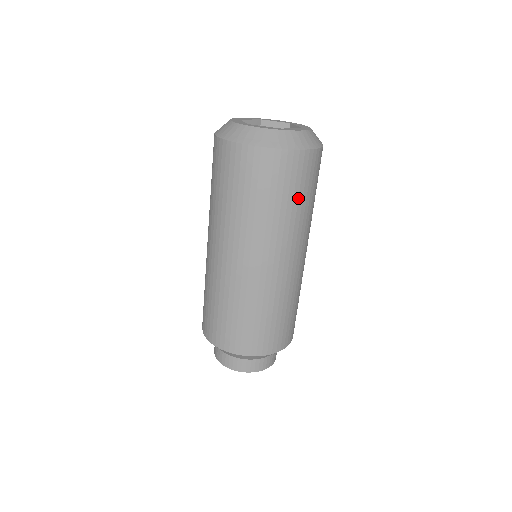
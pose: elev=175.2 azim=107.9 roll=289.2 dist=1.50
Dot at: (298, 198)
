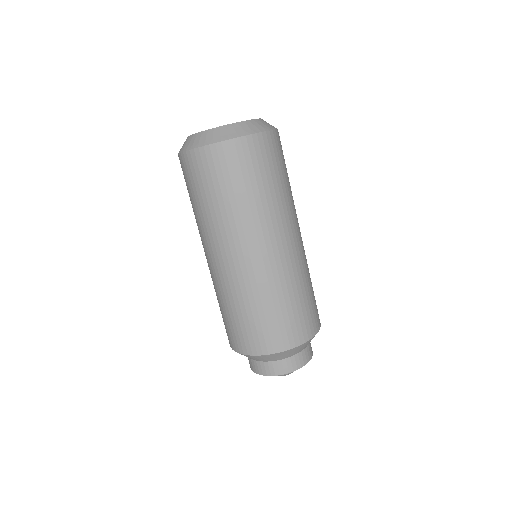
Dot at: (282, 175)
